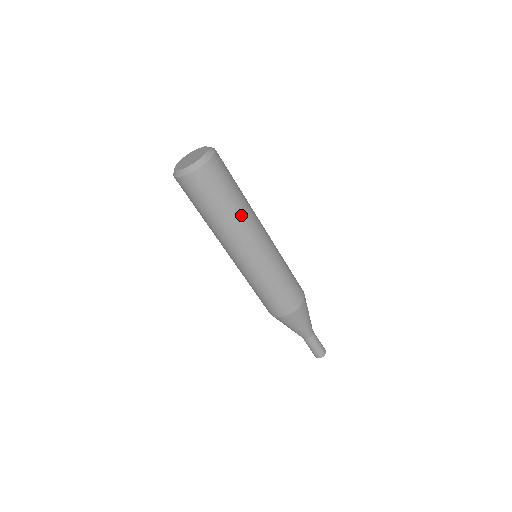
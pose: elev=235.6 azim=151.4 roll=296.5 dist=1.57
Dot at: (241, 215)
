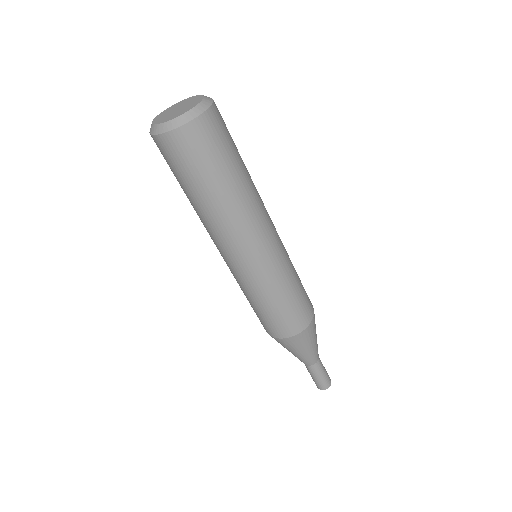
Dot at: (227, 208)
